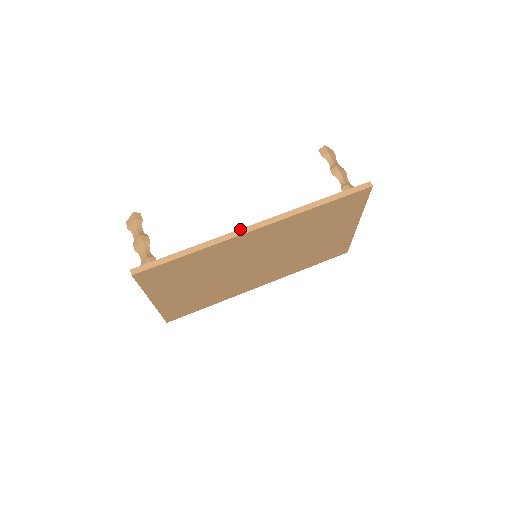
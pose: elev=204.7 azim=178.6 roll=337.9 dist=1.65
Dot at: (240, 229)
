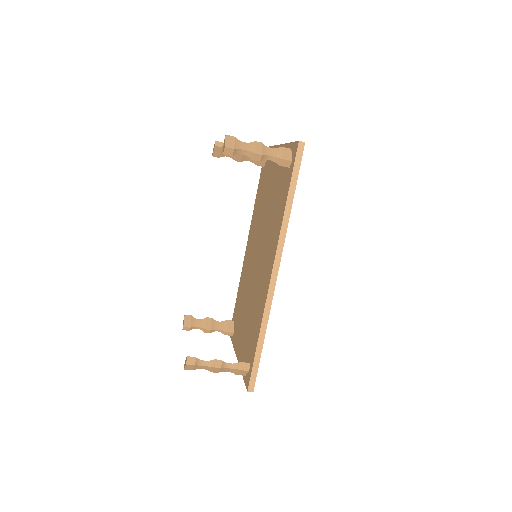
Dot at: (269, 288)
